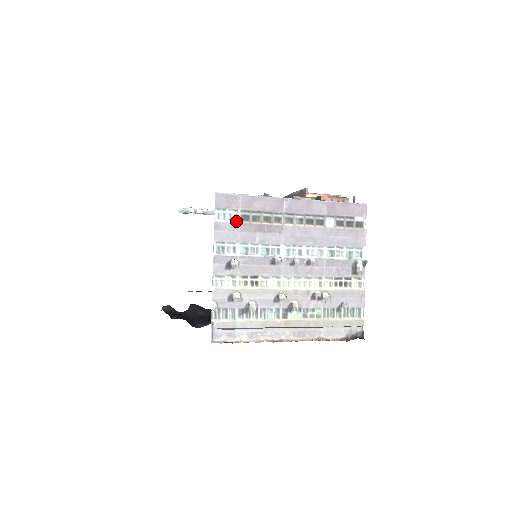
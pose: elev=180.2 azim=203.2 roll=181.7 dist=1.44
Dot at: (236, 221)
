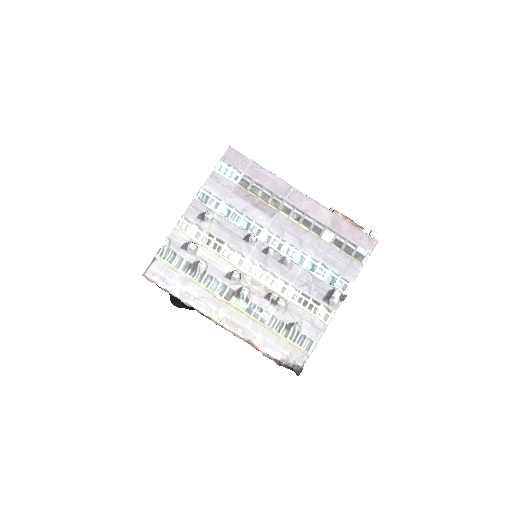
Dot at: (234, 181)
